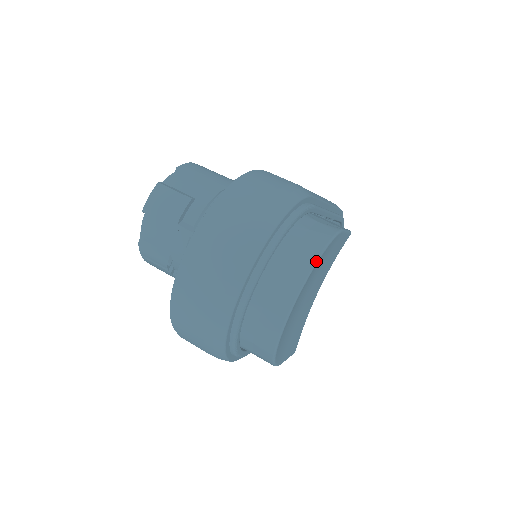
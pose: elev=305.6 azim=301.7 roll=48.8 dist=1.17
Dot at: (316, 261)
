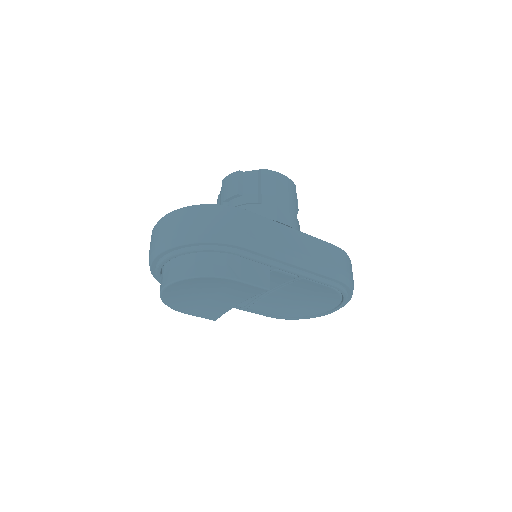
Dot at: (189, 277)
